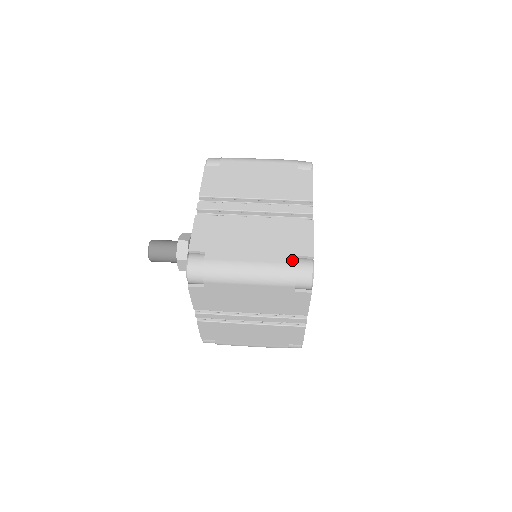
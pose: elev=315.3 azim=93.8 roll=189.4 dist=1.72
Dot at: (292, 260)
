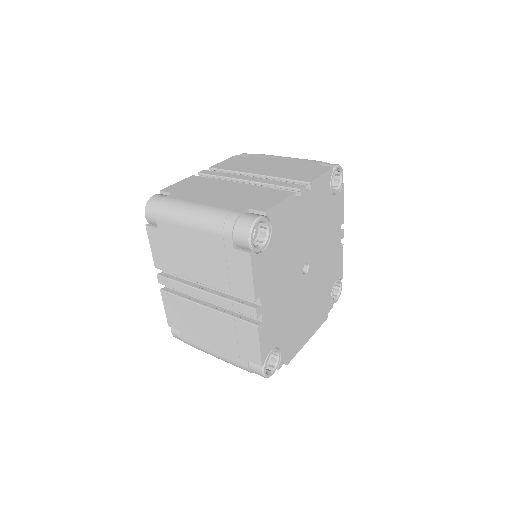
Dot at: (241, 210)
